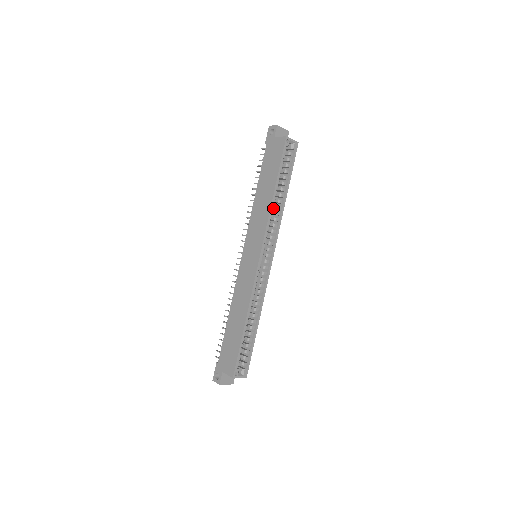
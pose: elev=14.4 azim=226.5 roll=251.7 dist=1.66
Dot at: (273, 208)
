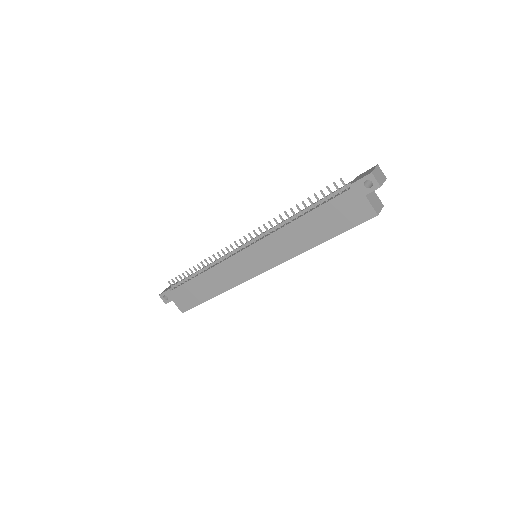
Dot at: occluded
